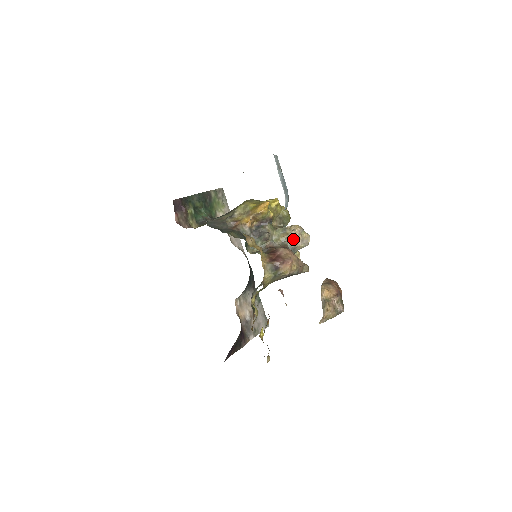
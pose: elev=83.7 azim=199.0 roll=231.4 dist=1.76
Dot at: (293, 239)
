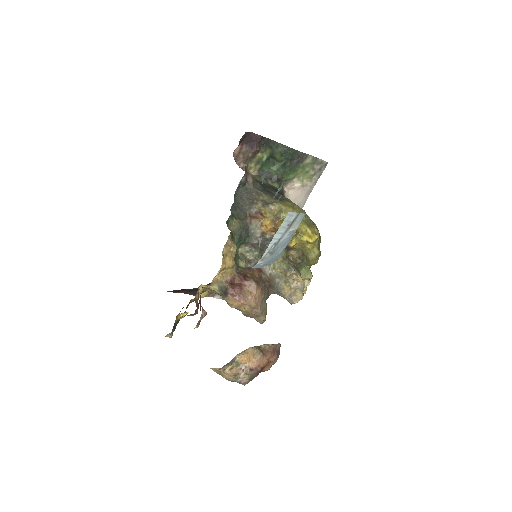
Dot at: (286, 284)
